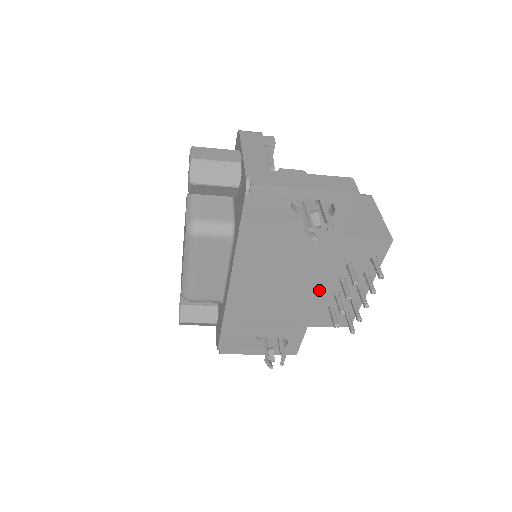
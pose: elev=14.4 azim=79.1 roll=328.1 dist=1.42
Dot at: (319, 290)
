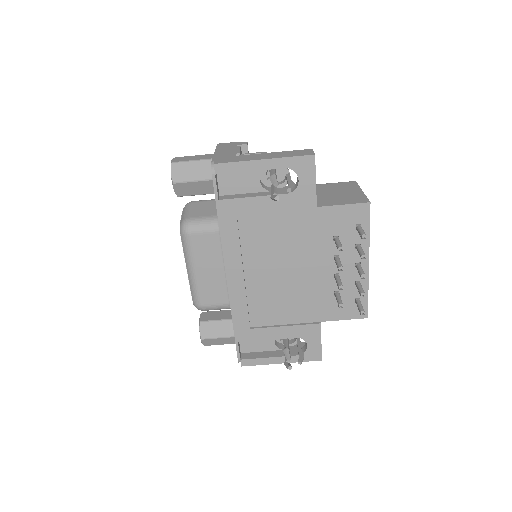
Dot at: (317, 273)
